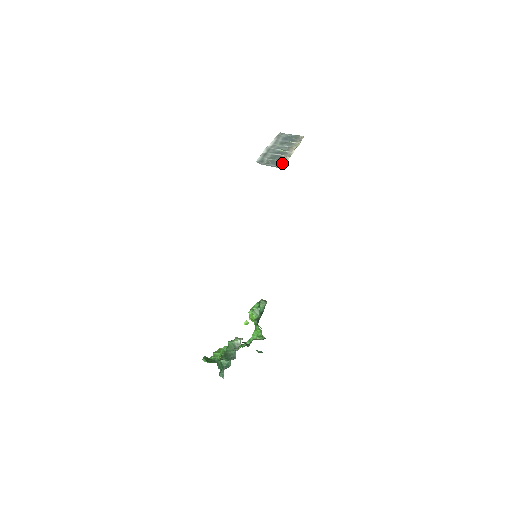
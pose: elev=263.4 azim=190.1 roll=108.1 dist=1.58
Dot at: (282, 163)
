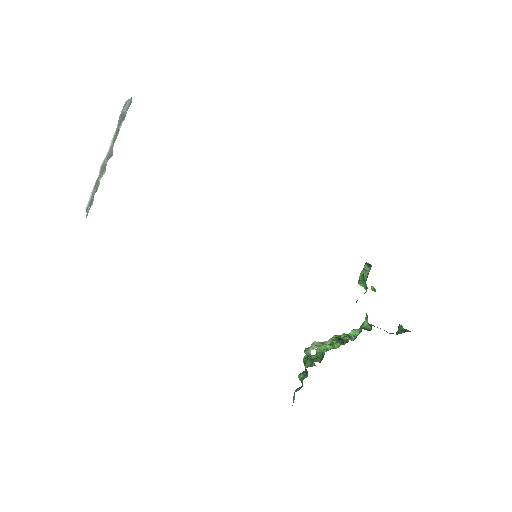
Dot at: occluded
